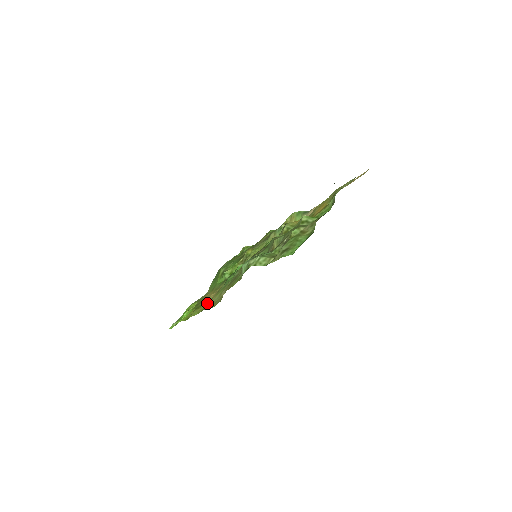
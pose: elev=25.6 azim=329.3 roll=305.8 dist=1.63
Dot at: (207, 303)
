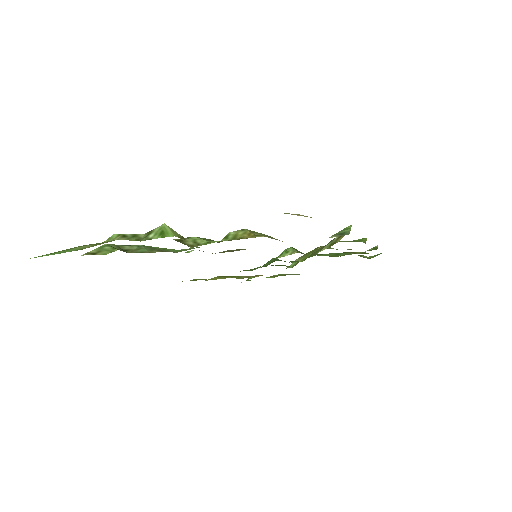
Dot at: (226, 277)
